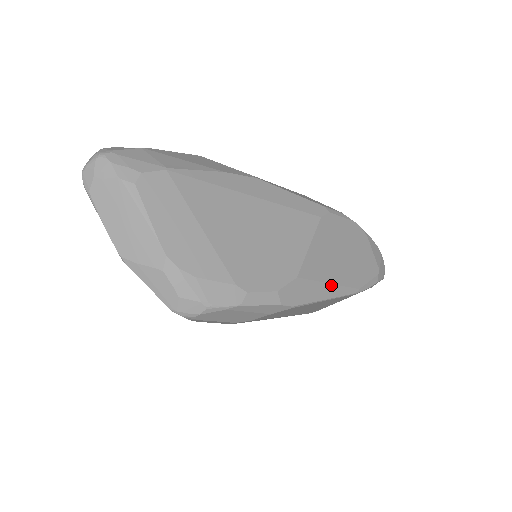
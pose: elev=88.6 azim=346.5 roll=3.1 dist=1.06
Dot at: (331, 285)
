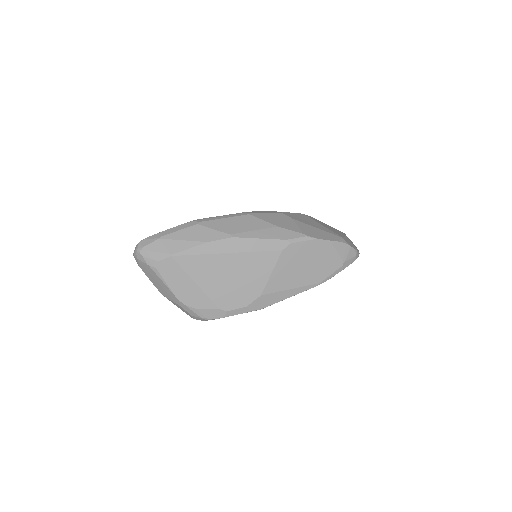
Dot at: (292, 289)
